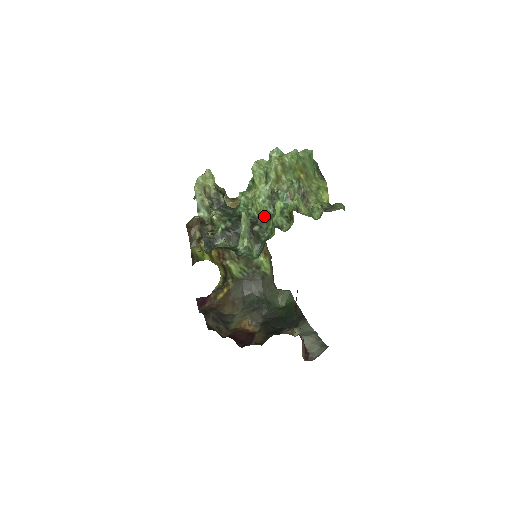
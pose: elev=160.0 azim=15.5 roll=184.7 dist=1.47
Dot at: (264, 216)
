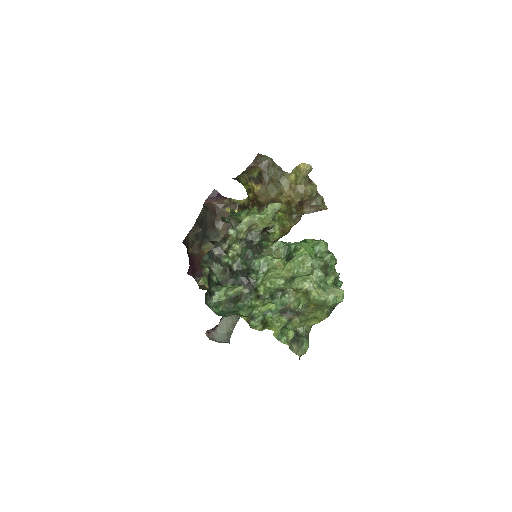
Dot at: (259, 292)
